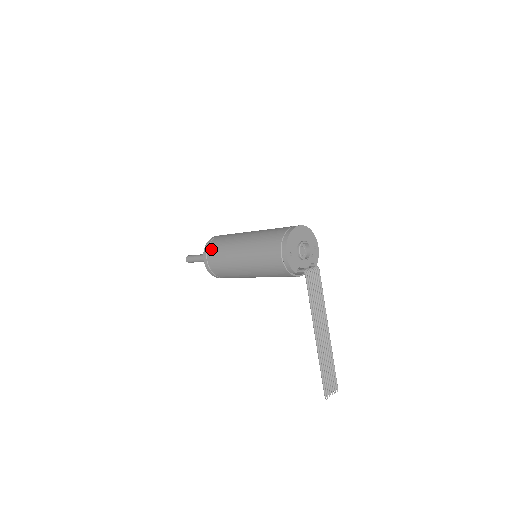
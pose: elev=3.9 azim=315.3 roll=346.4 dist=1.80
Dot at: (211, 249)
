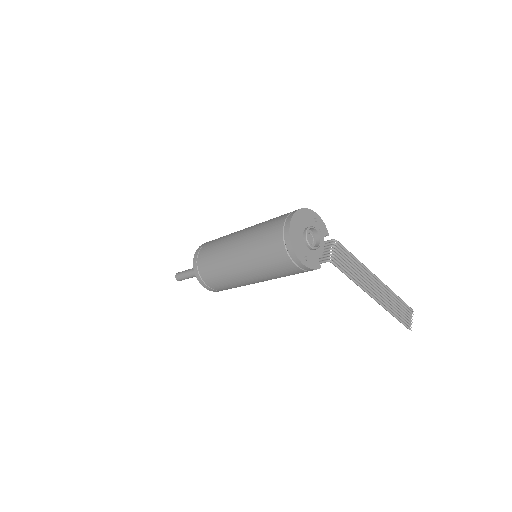
Dot at: (205, 277)
